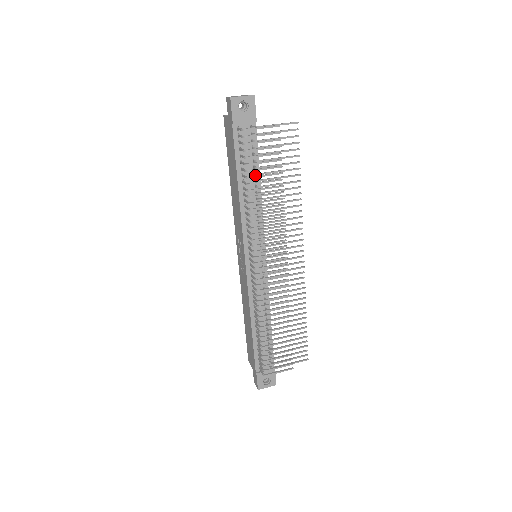
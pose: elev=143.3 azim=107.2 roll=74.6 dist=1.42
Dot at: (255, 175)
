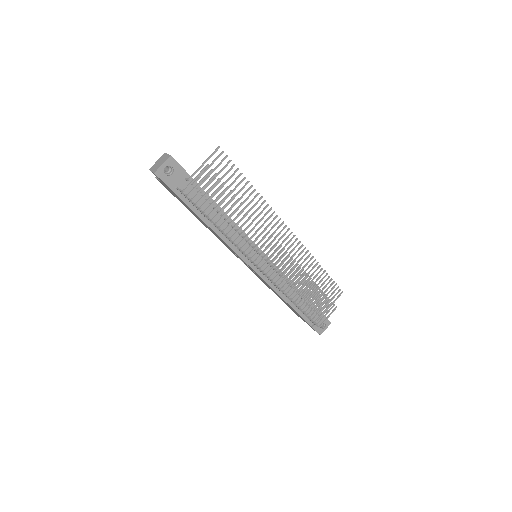
Dot at: occluded
